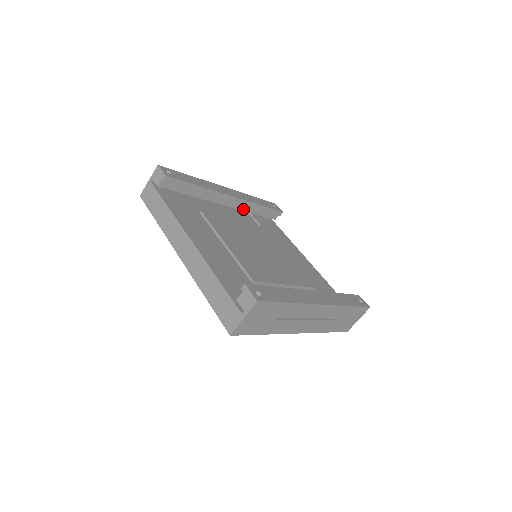
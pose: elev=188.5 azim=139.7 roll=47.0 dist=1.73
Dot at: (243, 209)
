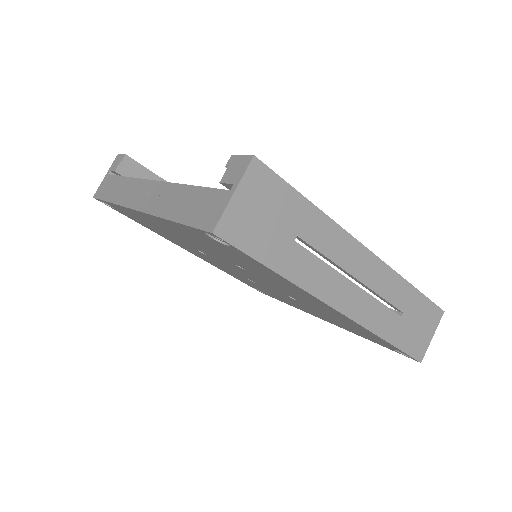
Dot at: occluded
